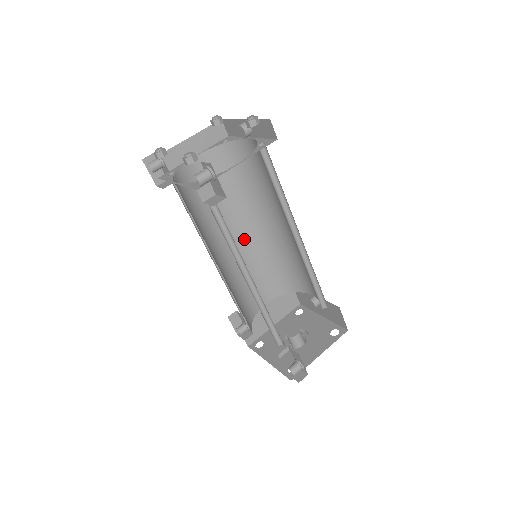
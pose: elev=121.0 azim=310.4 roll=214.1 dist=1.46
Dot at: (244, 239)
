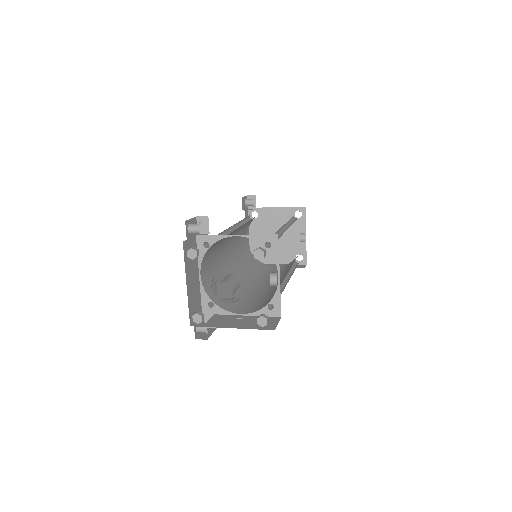
Dot at: occluded
